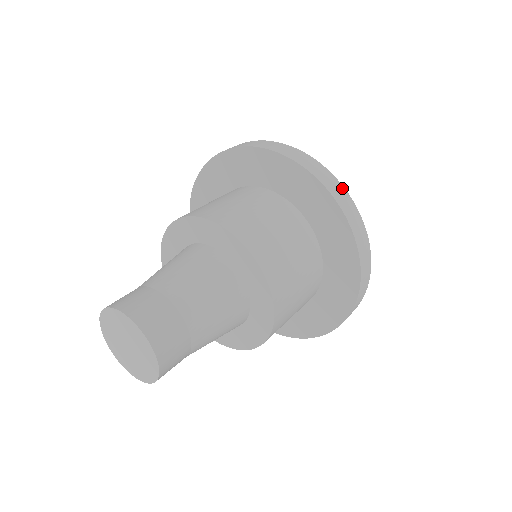
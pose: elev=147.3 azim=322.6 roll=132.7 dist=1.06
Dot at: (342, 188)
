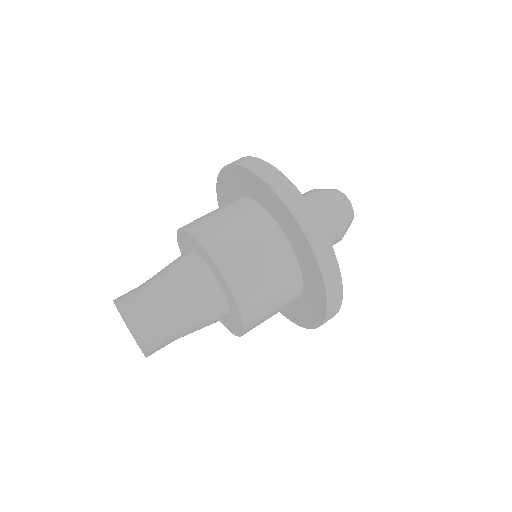
Dot at: (263, 162)
